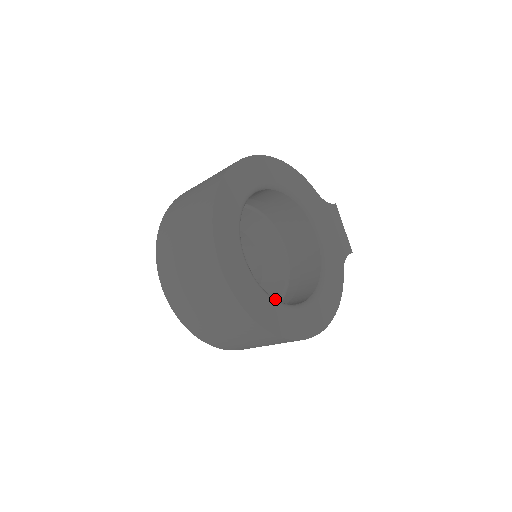
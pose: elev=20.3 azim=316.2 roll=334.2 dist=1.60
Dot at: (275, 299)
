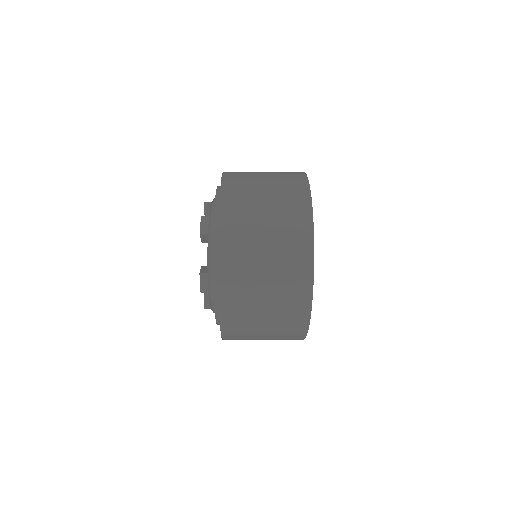
Dot at: occluded
